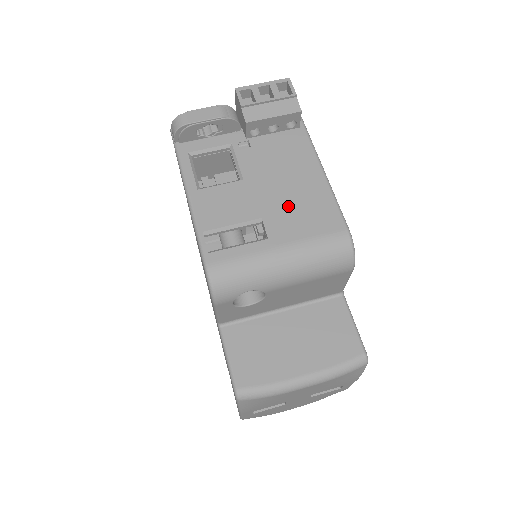
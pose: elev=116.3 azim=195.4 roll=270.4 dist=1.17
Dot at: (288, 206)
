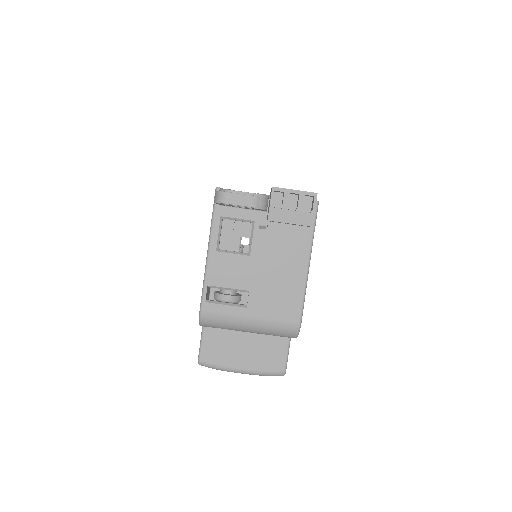
Dot at: (270, 289)
